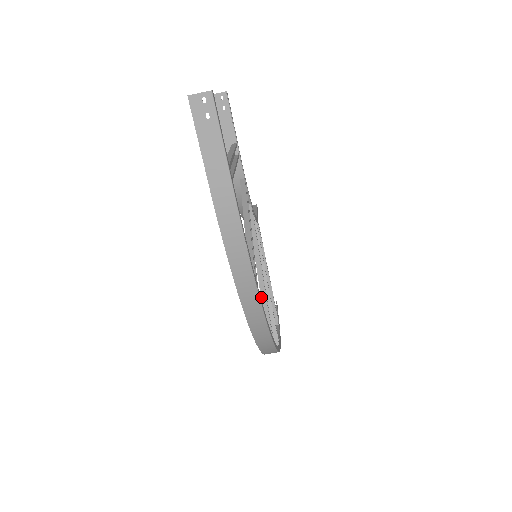
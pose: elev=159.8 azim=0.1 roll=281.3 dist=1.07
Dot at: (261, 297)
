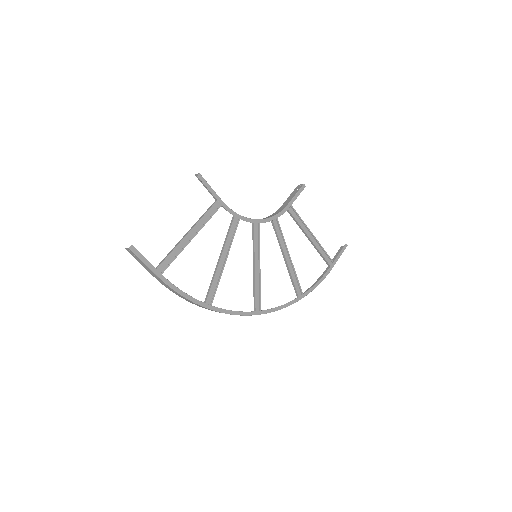
Dot at: (253, 285)
